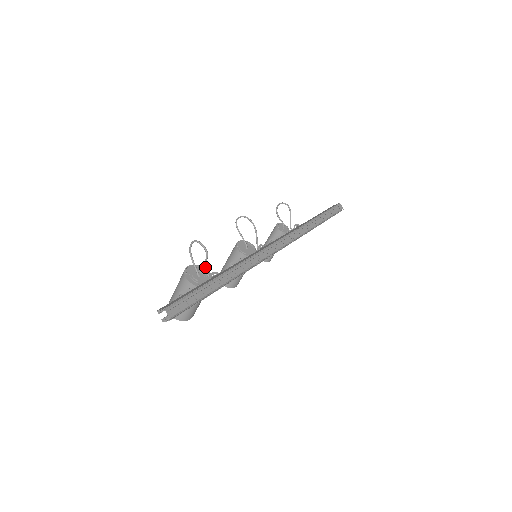
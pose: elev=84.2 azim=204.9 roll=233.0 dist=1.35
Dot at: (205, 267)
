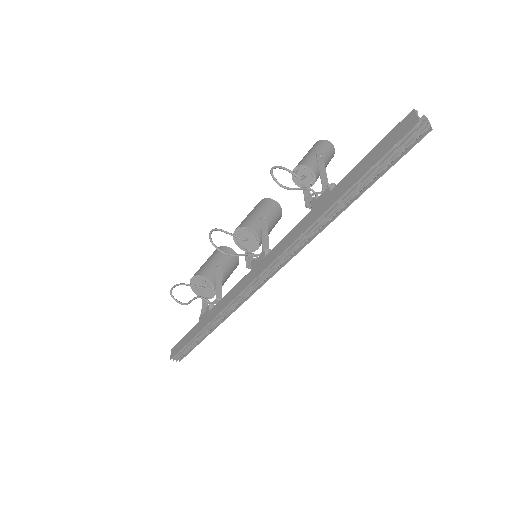
Dot at: occluded
